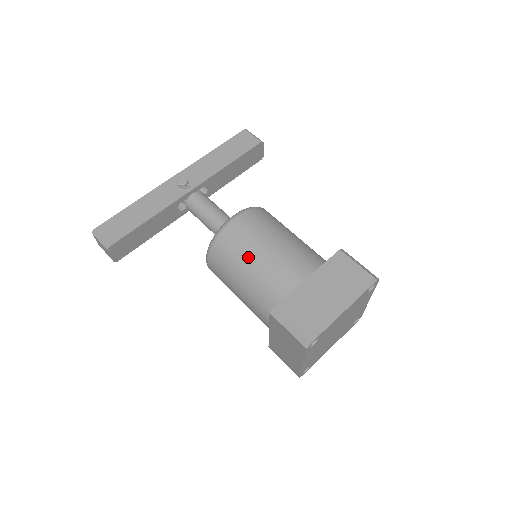
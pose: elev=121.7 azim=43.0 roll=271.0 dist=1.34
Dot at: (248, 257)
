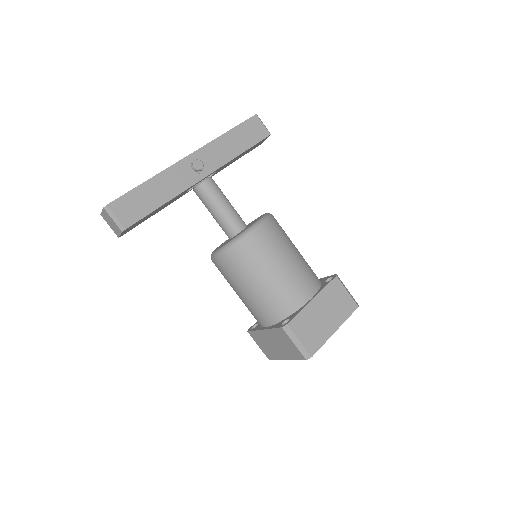
Dot at: (265, 270)
